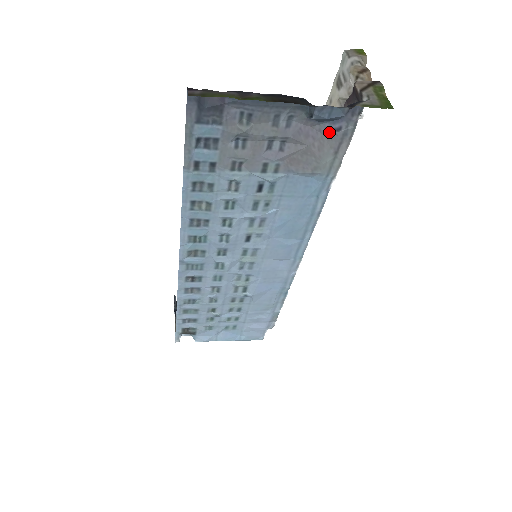
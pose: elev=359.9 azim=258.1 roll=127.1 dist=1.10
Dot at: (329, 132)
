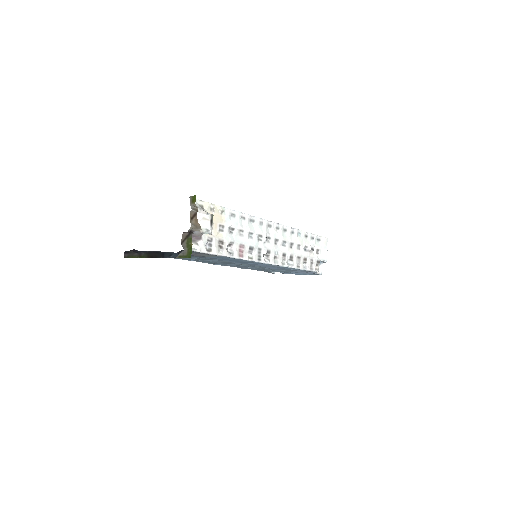
Dot at: occluded
